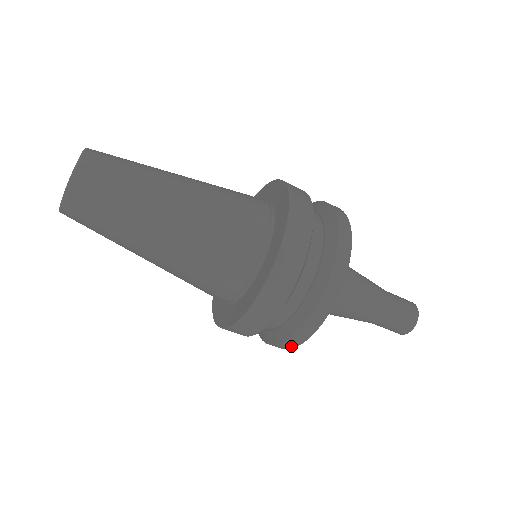
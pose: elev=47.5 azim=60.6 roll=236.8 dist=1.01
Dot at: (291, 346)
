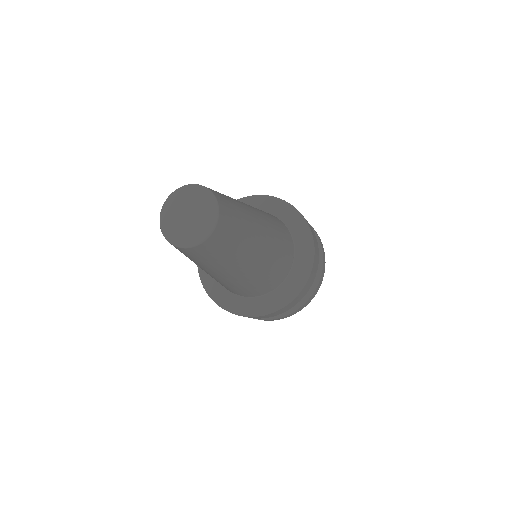
Dot at: occluded
